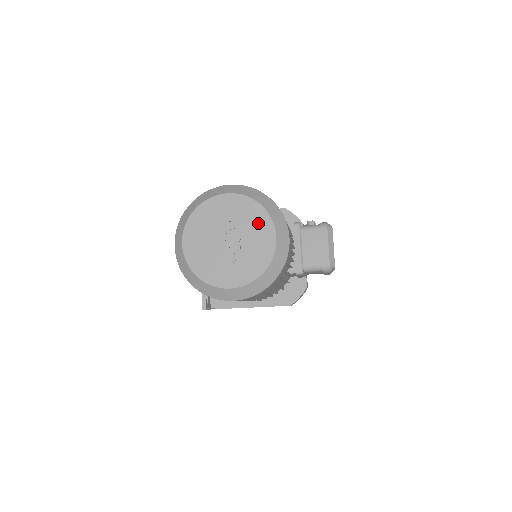
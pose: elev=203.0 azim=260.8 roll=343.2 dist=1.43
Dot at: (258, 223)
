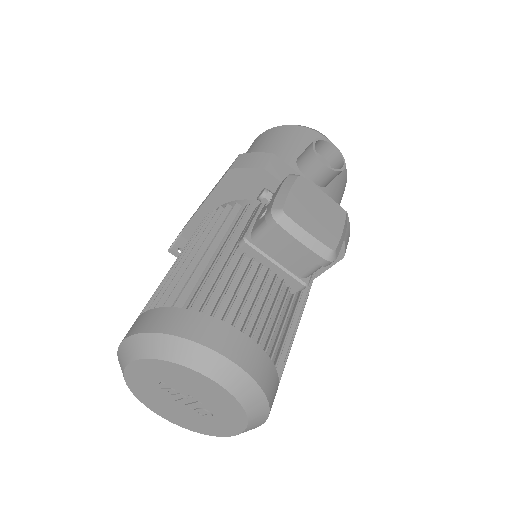
Dot at: (184, 377)
